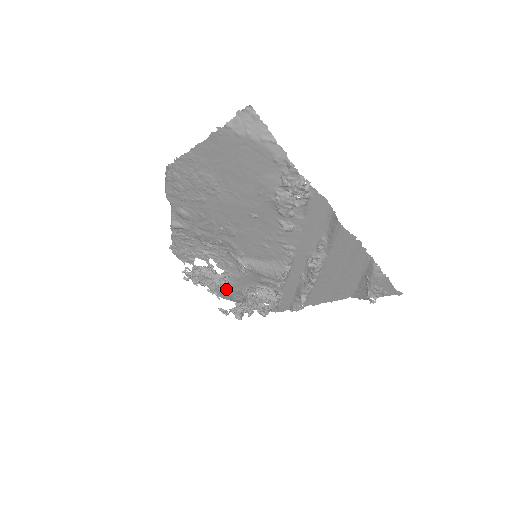
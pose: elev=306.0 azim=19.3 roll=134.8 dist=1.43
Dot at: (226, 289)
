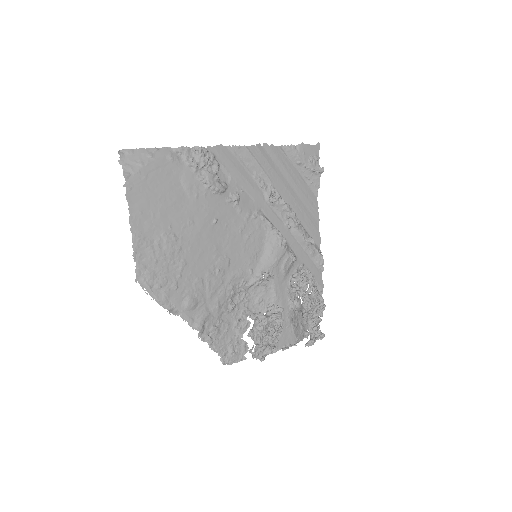
Dot at: (286, 328)
